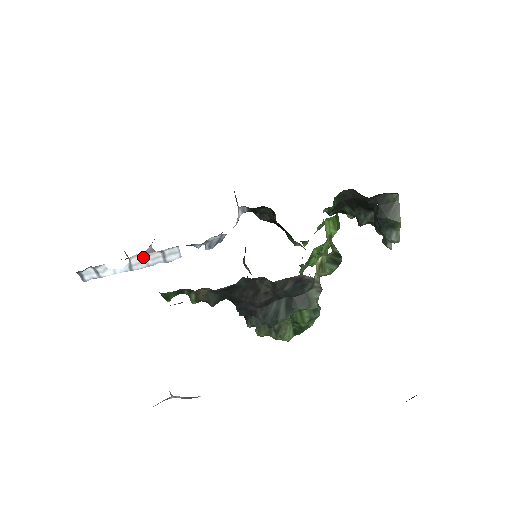
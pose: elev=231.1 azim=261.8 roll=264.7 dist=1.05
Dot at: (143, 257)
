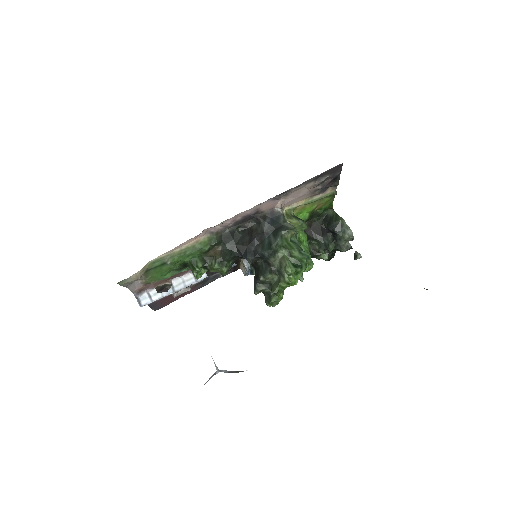
Dot at: (181, 280)
